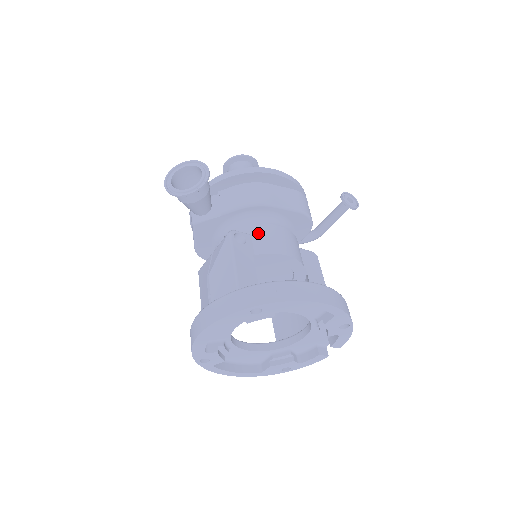
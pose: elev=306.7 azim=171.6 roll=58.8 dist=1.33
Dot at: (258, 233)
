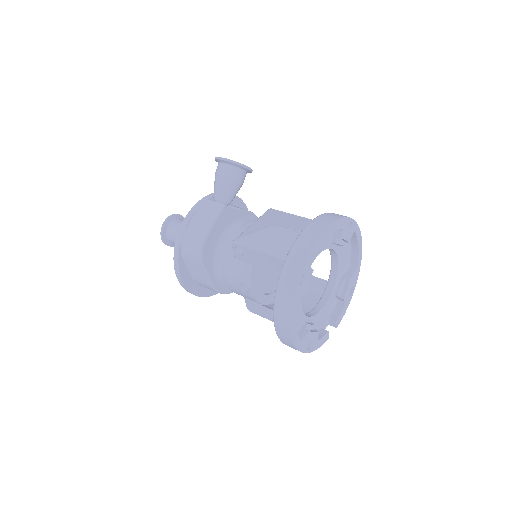
Dot at: occluded
